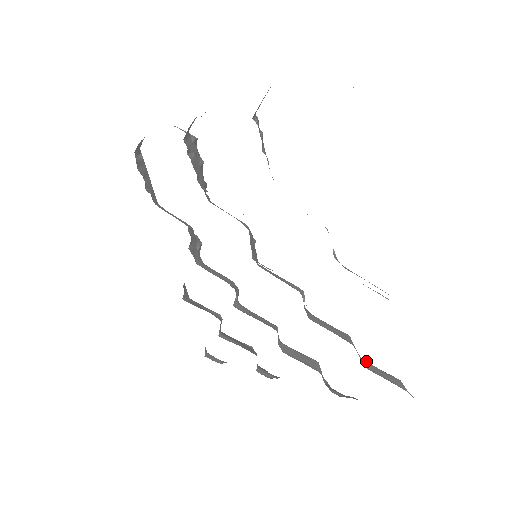
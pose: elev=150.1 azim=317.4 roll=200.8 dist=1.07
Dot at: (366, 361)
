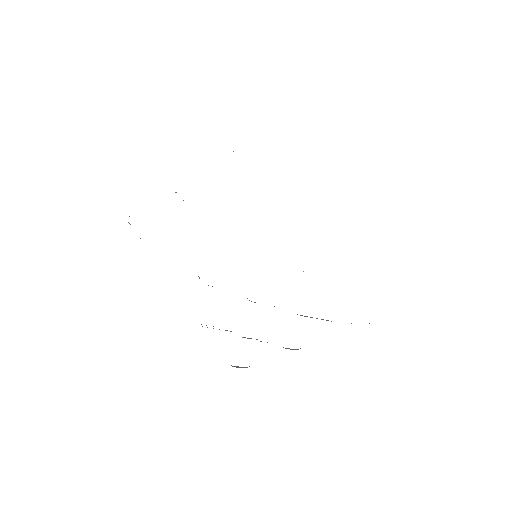
Dot at: occluded
